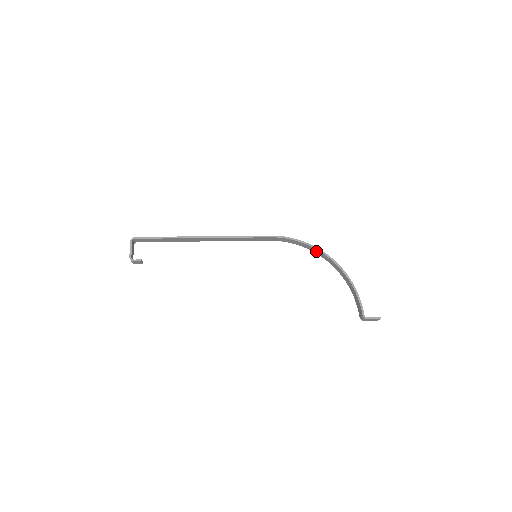
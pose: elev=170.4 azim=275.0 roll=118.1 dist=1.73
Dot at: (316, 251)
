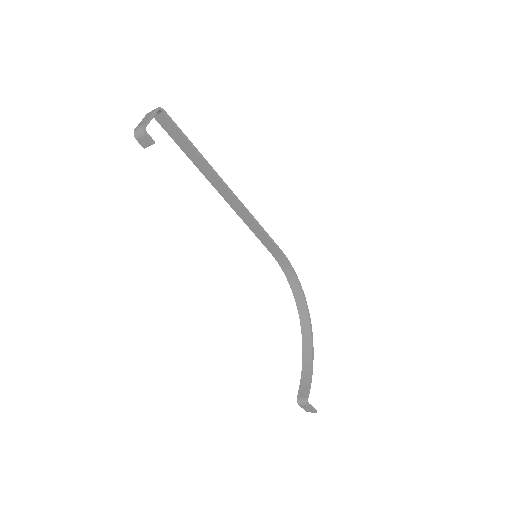
Dot at: (300, 299)
